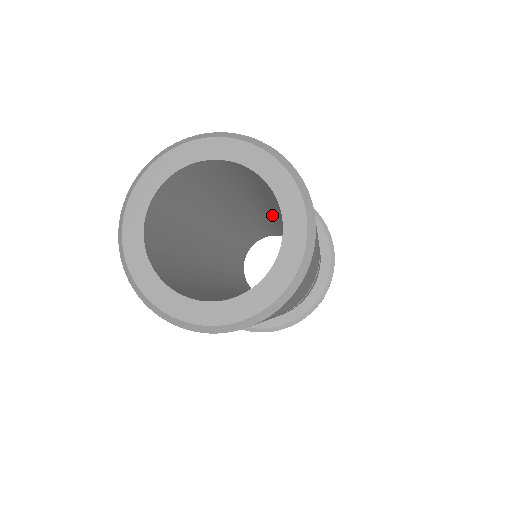
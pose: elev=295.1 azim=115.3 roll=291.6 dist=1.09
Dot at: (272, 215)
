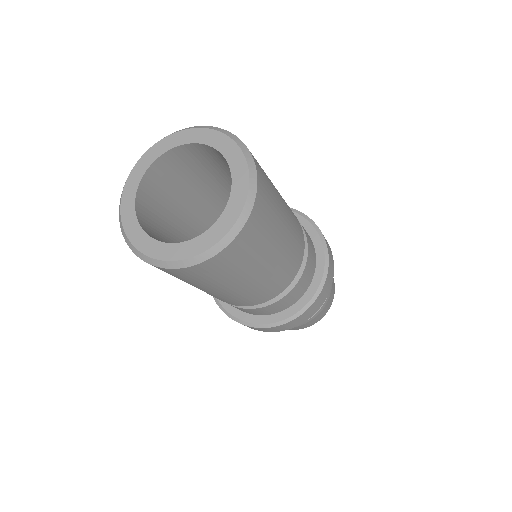
Dot at: occluded
